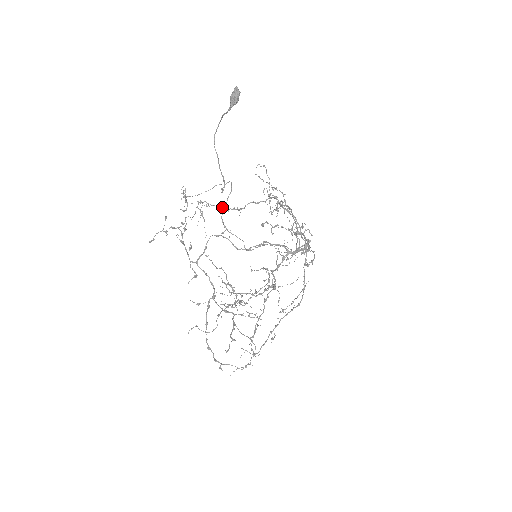
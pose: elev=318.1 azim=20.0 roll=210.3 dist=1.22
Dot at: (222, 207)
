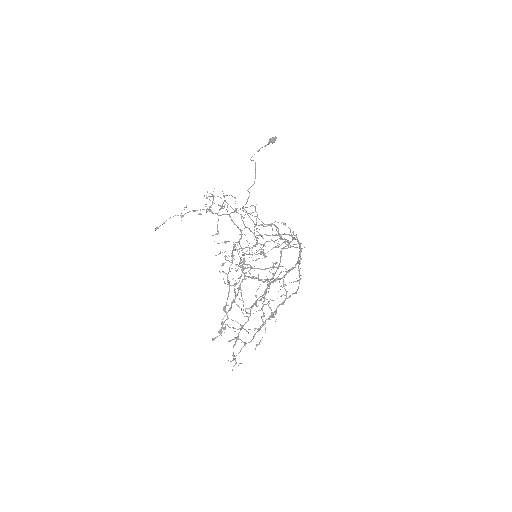
Dot at: occluded
